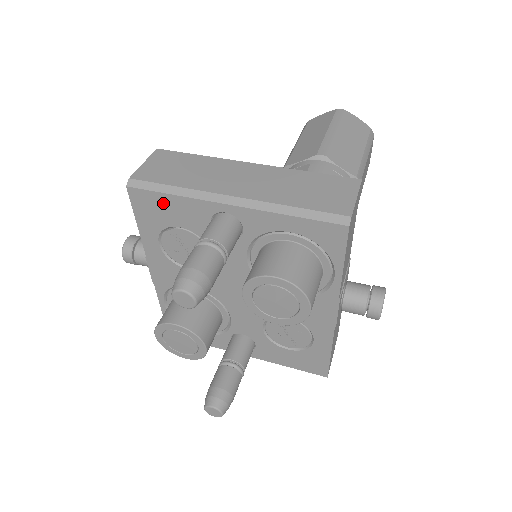
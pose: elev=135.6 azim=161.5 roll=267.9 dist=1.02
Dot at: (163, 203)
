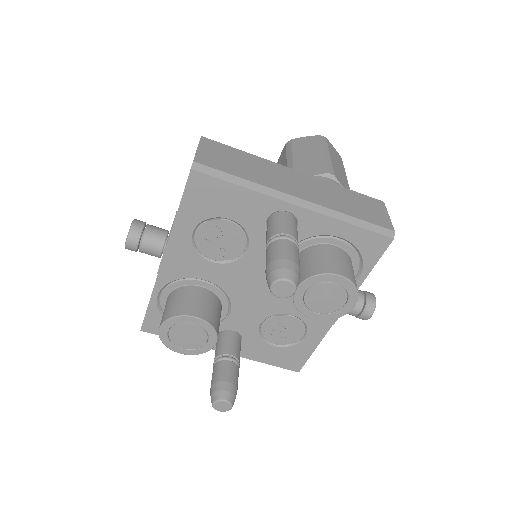
Dot at: (225, 193)
